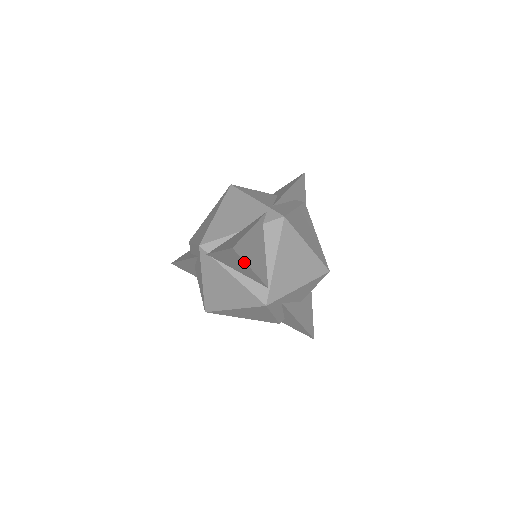
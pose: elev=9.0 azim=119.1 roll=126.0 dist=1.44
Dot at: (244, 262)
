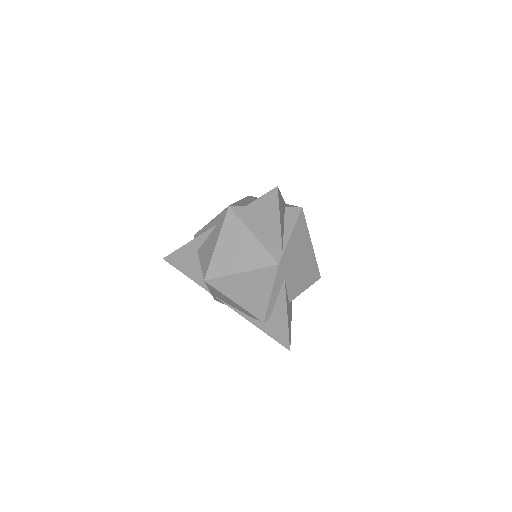
Dot at: (278, 209)
